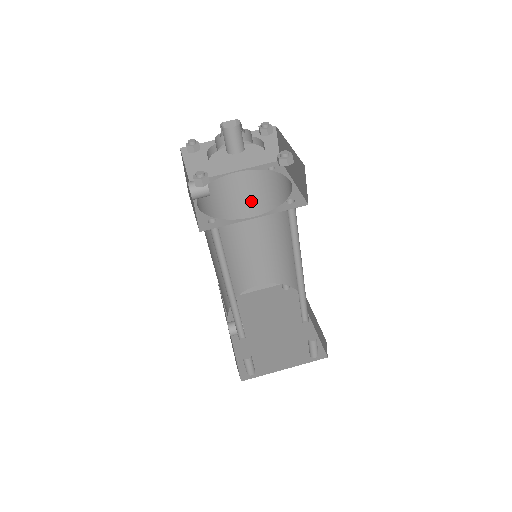
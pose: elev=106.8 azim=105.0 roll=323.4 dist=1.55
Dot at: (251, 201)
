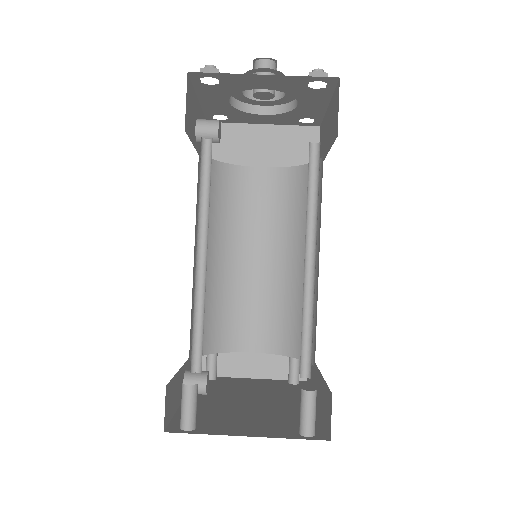
Dot at: (271, 211)
